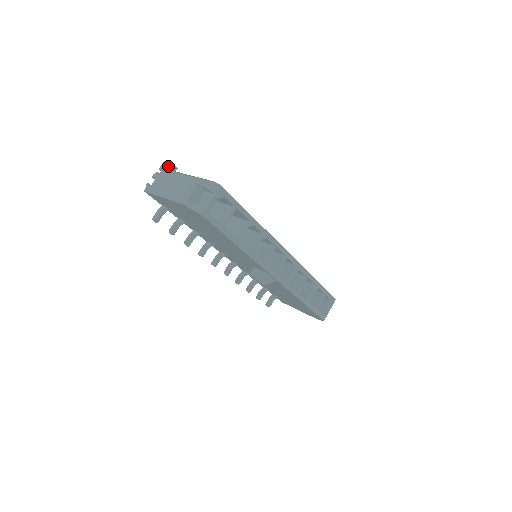
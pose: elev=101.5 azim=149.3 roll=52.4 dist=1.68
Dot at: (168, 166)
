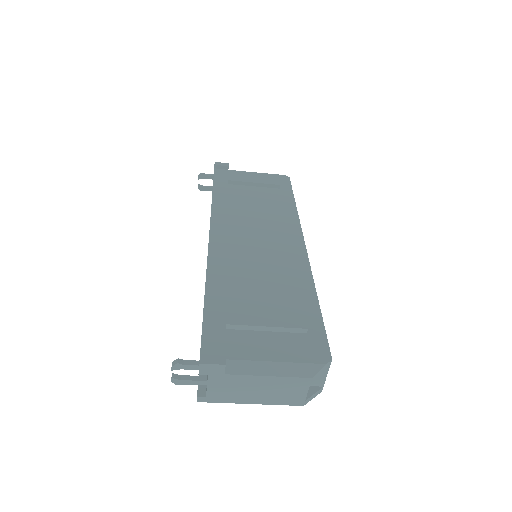
Dot at: (220, 370)
